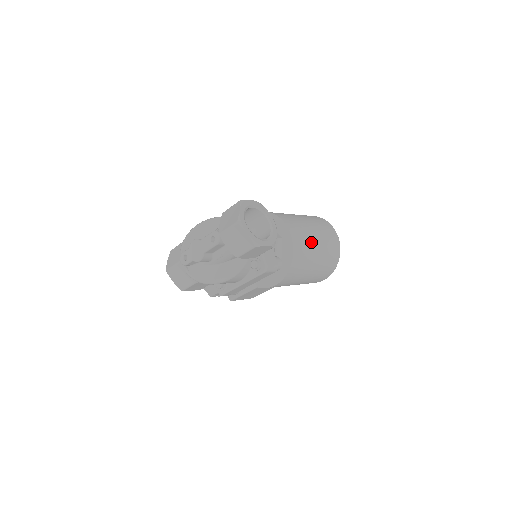
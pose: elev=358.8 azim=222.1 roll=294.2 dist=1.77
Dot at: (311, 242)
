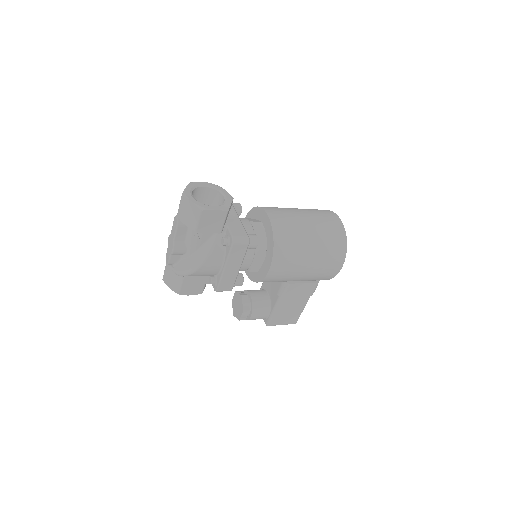
Dot at: (297, 221)
